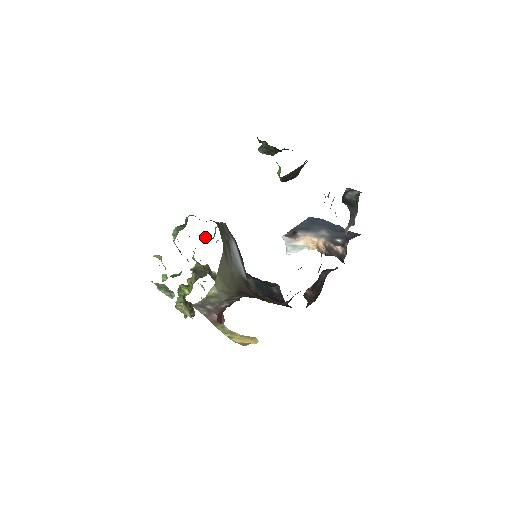
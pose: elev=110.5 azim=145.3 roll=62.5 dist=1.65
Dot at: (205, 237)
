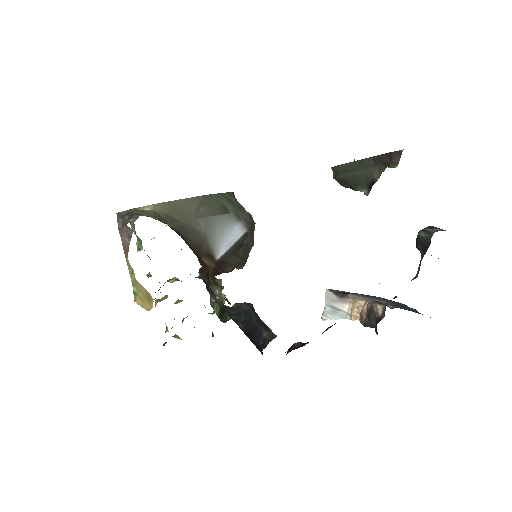
Dot at: occluded
